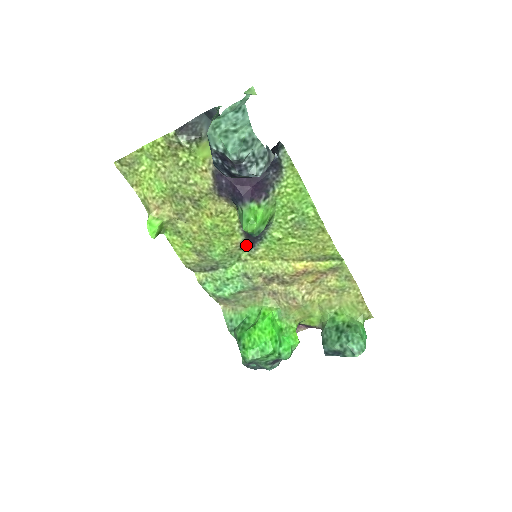
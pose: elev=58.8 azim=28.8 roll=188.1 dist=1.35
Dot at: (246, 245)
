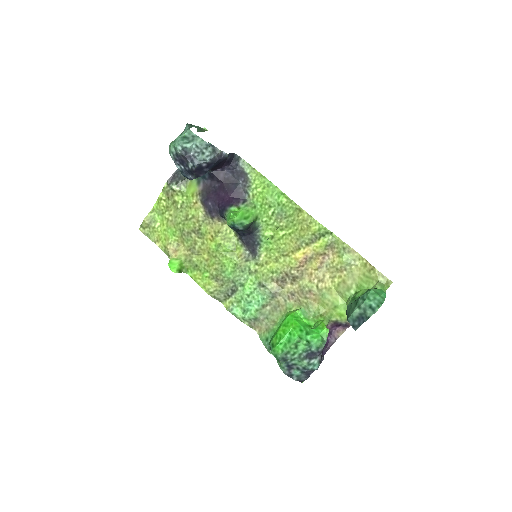
Dot at: (250, 255)
